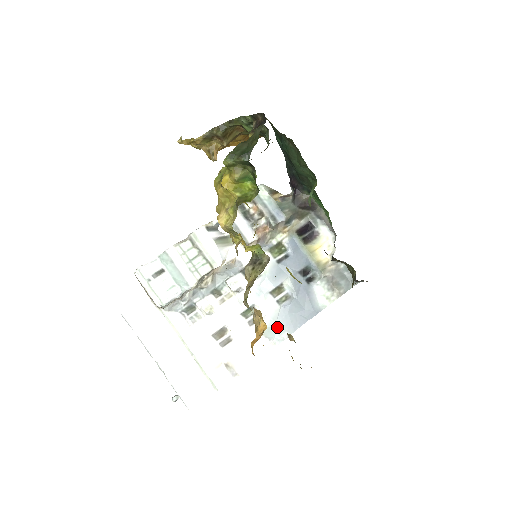
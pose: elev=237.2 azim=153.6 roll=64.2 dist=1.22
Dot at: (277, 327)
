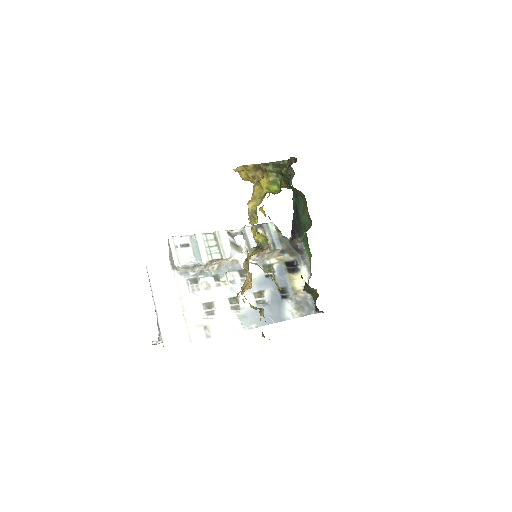
Dot at: (250, 318)
